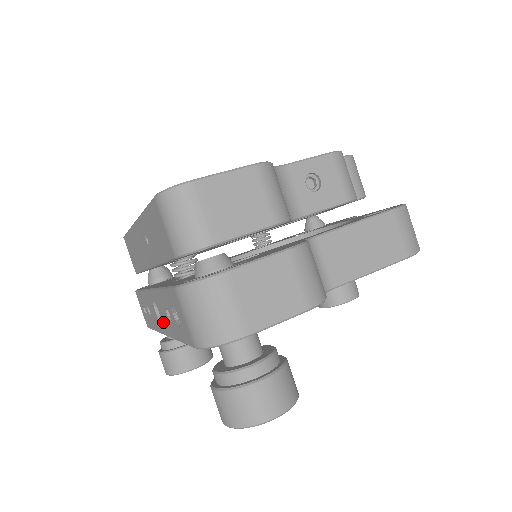
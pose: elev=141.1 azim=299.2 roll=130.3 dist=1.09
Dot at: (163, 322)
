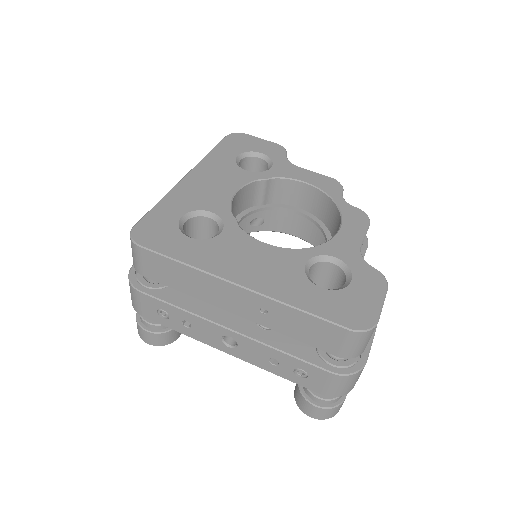
Dot at: (241, 352)
